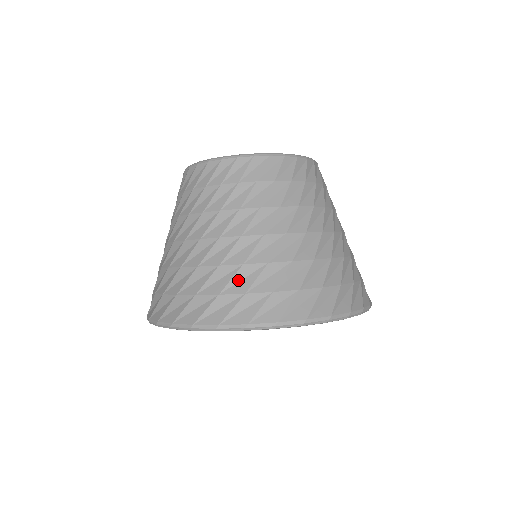
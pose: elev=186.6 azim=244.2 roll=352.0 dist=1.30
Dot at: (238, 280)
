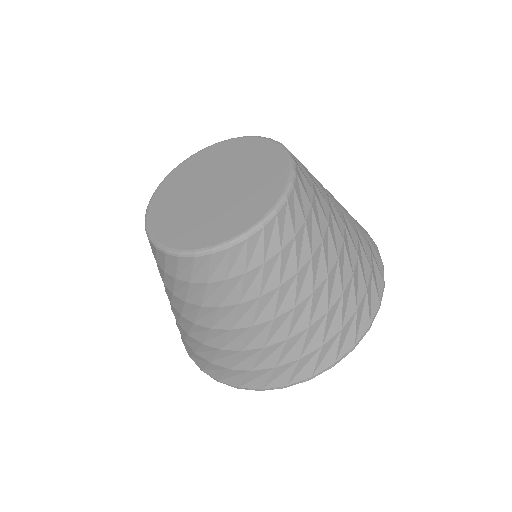
Dot at: (203, 351)
